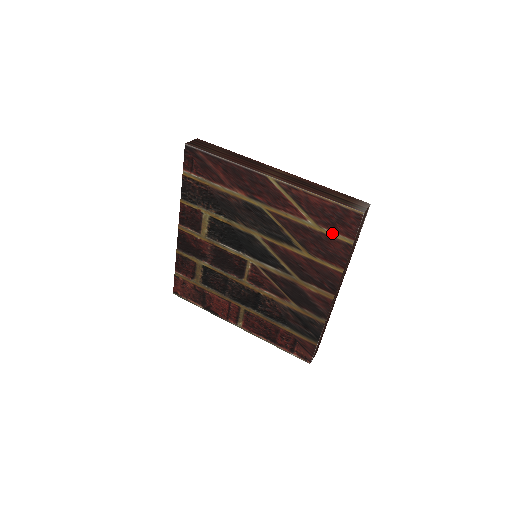
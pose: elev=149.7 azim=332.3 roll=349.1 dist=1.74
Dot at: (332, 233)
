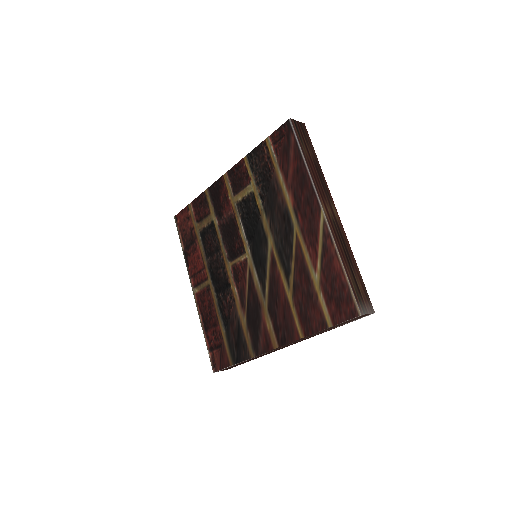
Dot at: (323, 302)
